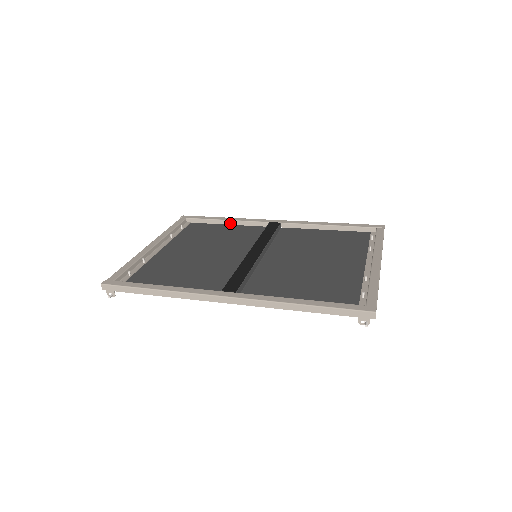
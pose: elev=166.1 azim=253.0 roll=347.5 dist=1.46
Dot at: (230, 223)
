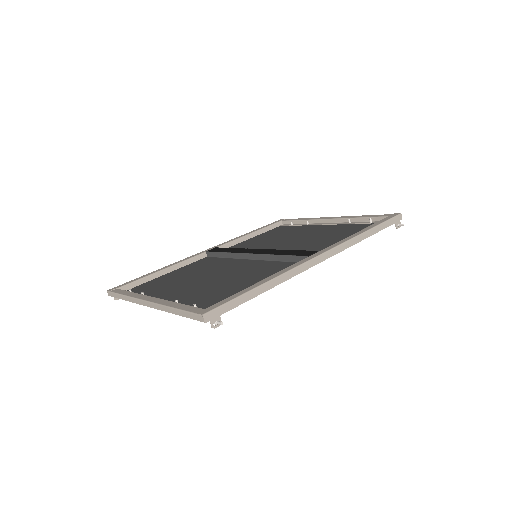
Dot at: (169, 271)
